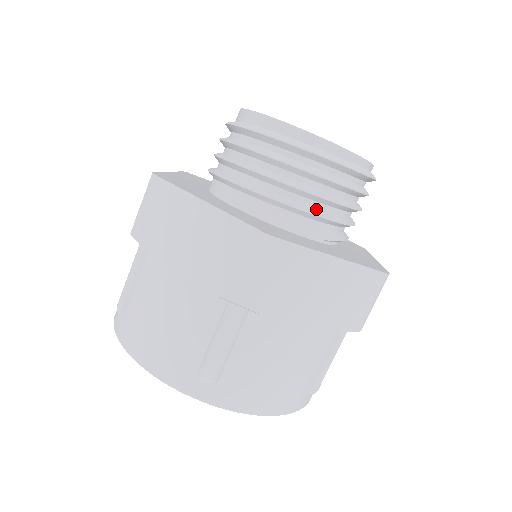
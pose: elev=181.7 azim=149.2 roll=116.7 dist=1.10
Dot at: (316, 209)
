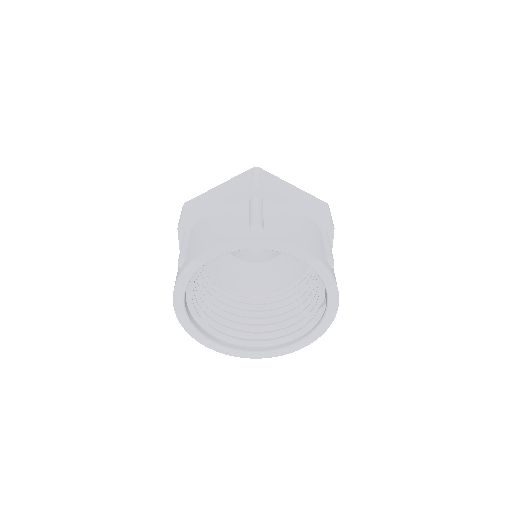
Dot at: occluded
